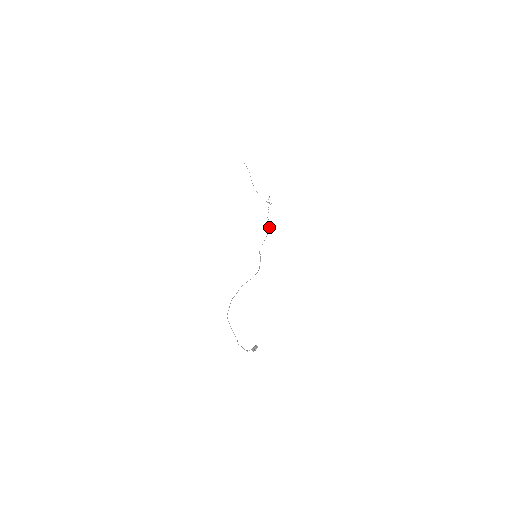
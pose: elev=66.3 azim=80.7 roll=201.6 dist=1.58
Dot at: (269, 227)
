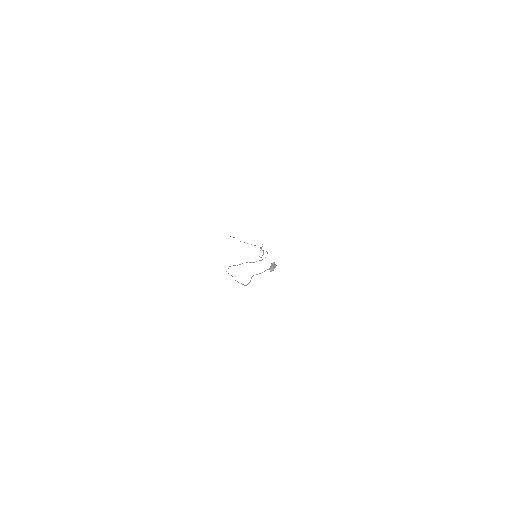
Dot at: (267, 252)
